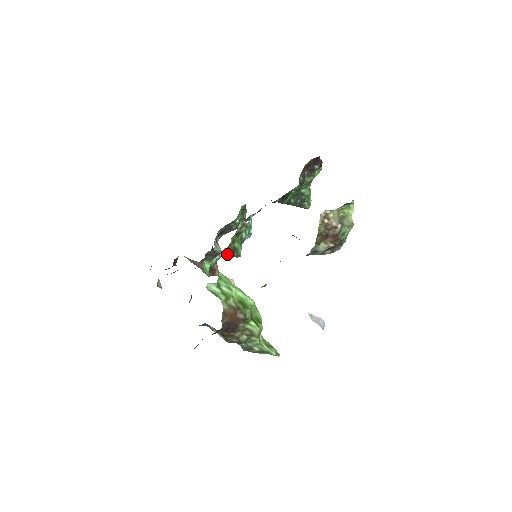
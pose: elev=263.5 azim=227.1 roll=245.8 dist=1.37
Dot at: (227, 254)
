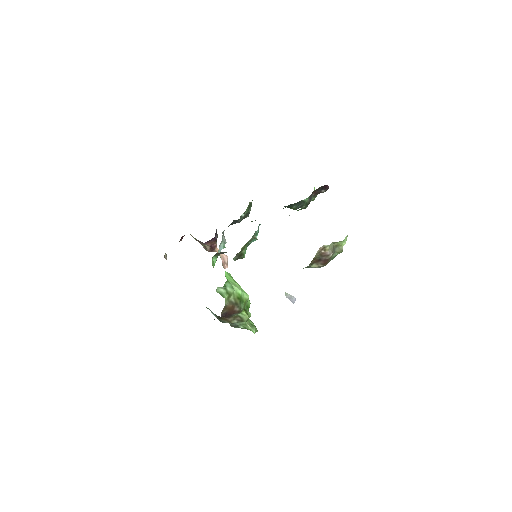
Dot at: (235, 258)
